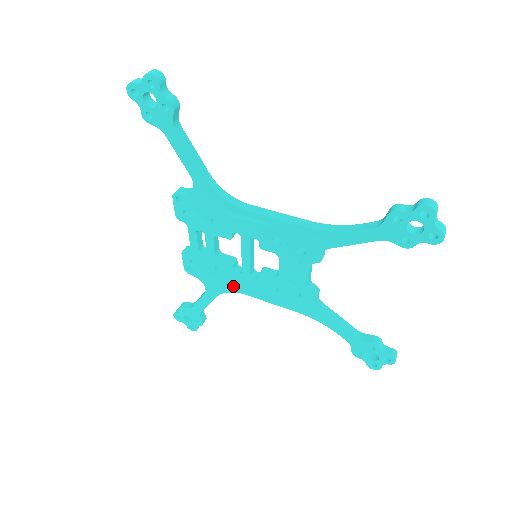
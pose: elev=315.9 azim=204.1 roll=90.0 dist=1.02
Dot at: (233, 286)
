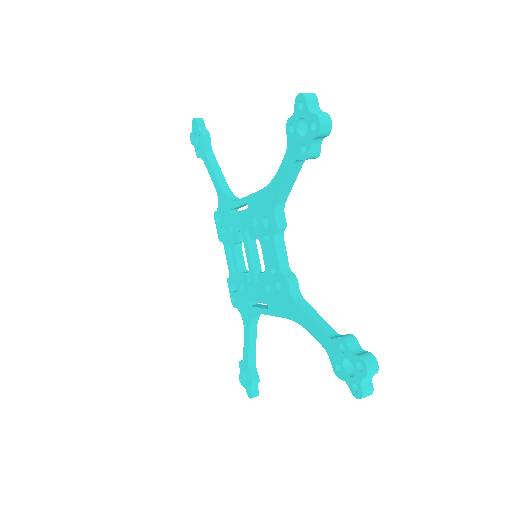
Dot at: (252, 306)
